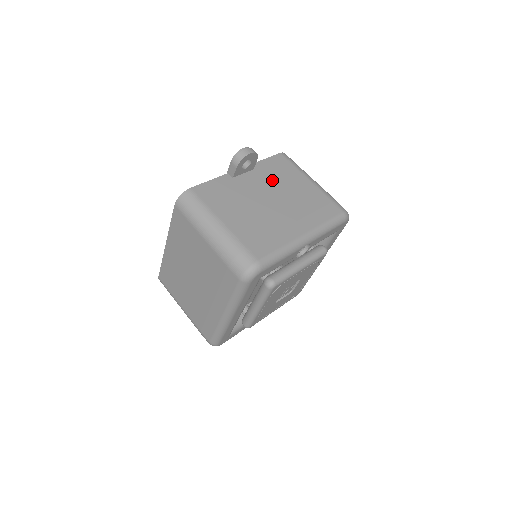
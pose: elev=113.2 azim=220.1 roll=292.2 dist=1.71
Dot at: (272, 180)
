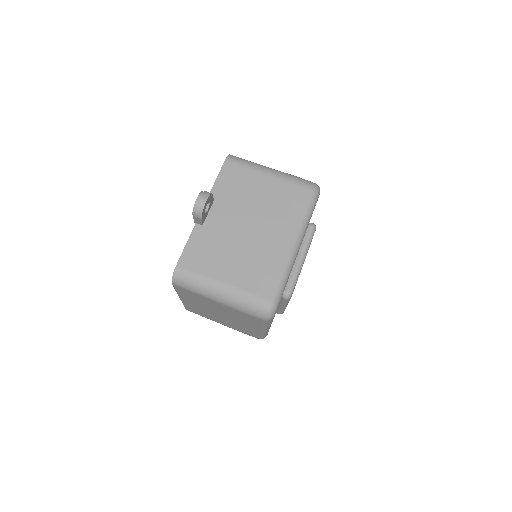
Dot at: (236, 201)
